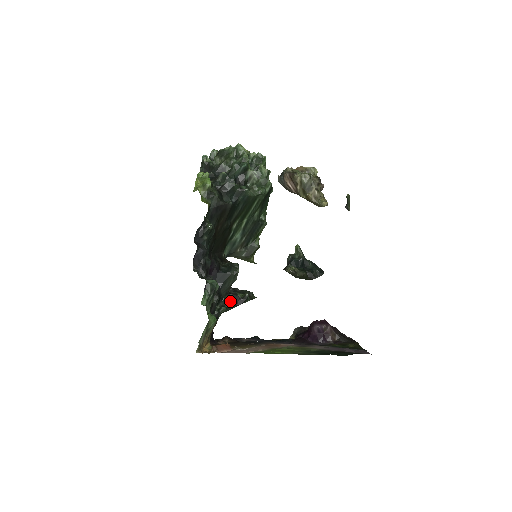
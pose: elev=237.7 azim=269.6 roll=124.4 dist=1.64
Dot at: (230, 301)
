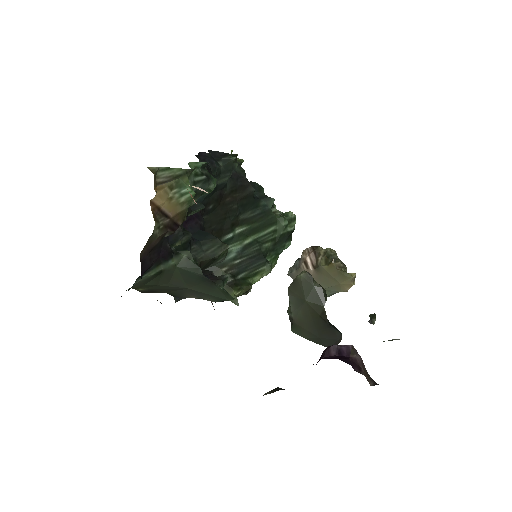
Dot at: occluded
